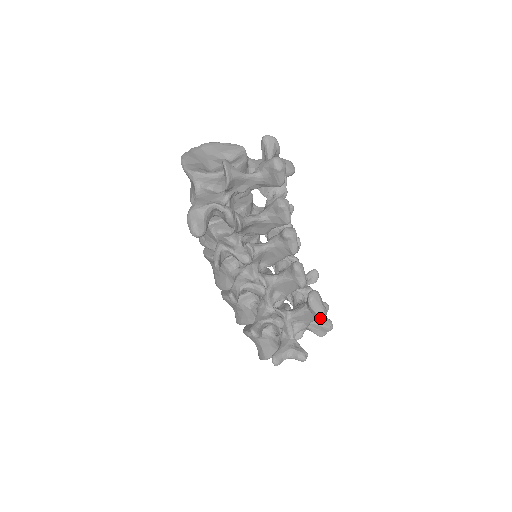
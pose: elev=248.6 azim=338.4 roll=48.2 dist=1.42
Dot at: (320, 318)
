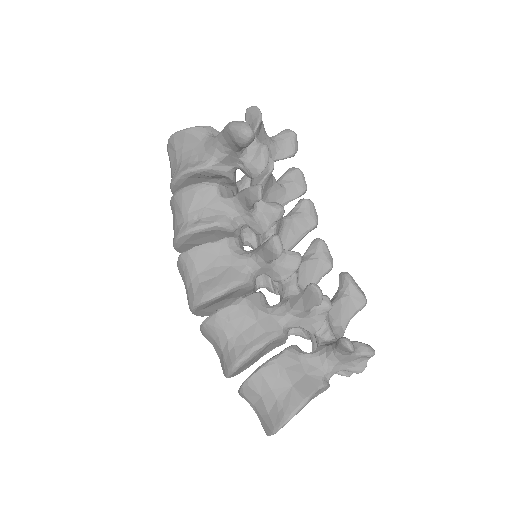
Dot at: (364, 299)
